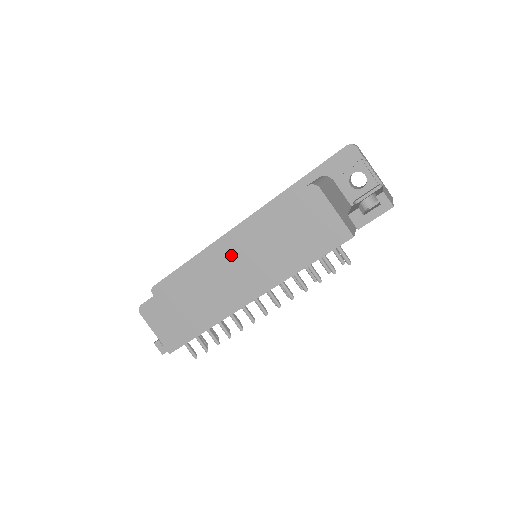
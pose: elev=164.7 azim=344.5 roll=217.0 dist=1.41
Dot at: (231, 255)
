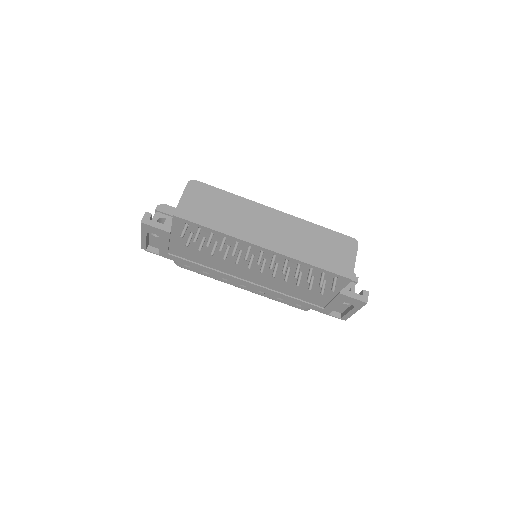
Dot at: (281, 219)
